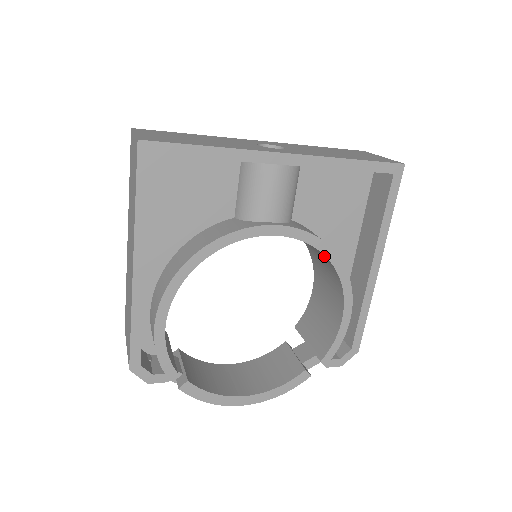
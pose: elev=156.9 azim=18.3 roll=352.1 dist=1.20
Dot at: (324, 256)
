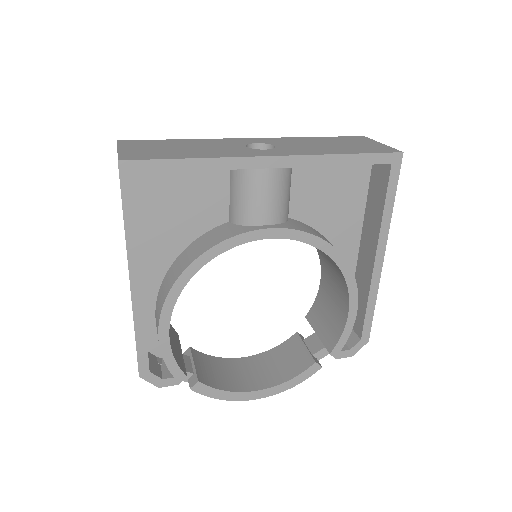
Dot at: occluded
